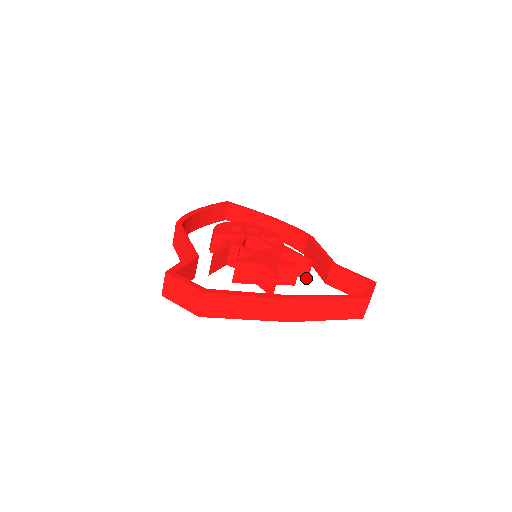
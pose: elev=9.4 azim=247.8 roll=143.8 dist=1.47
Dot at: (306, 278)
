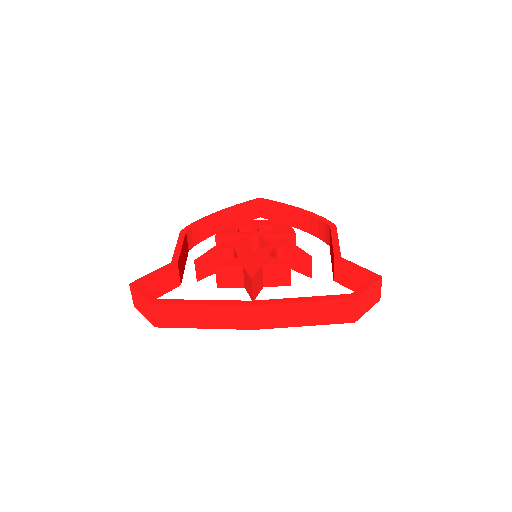
Dot at: (310, 276)
